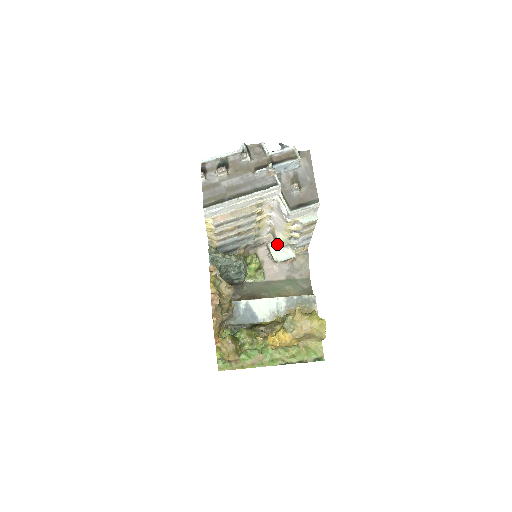
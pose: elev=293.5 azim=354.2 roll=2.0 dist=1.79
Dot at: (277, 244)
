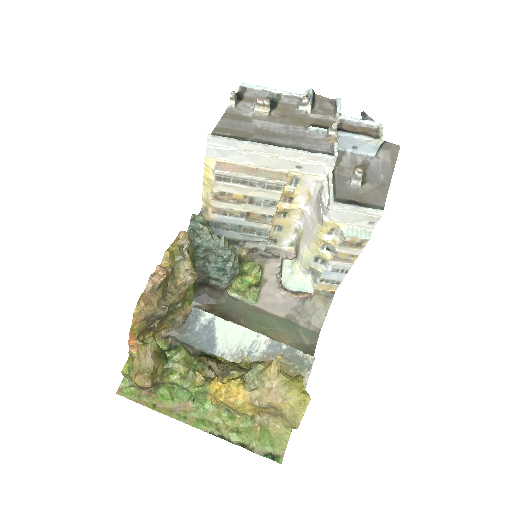
Dot at: (296, 263)
